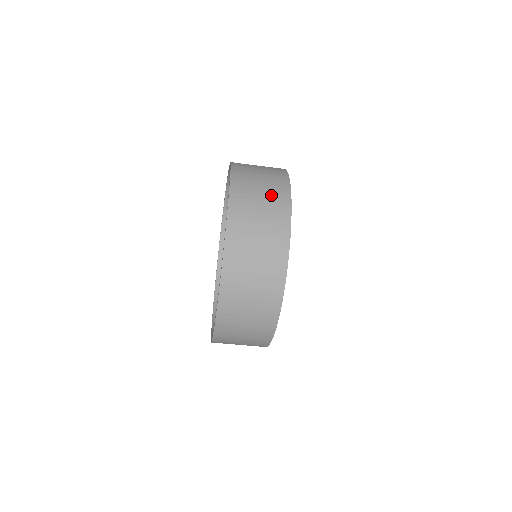
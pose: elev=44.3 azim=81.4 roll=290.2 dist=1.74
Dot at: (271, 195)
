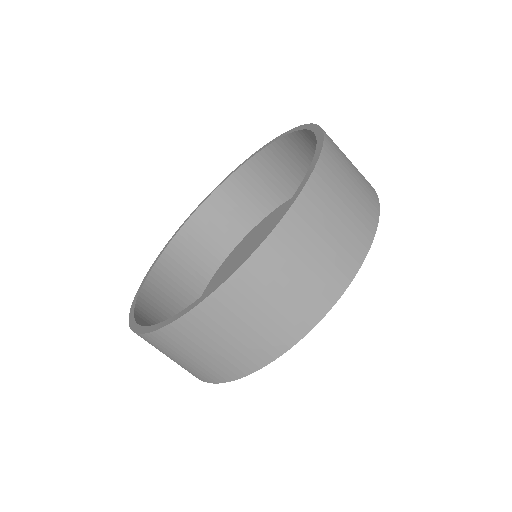
Dot at: (321, 274)
